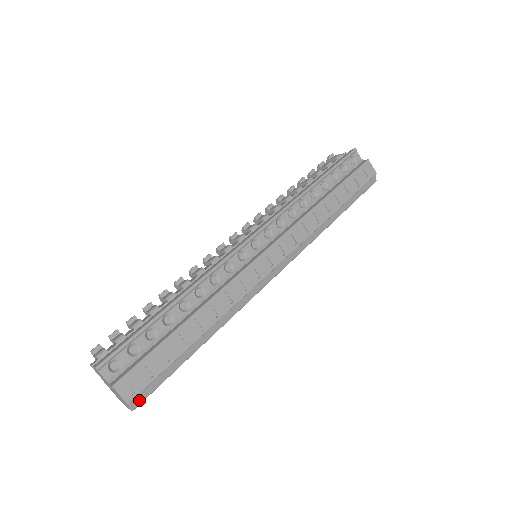
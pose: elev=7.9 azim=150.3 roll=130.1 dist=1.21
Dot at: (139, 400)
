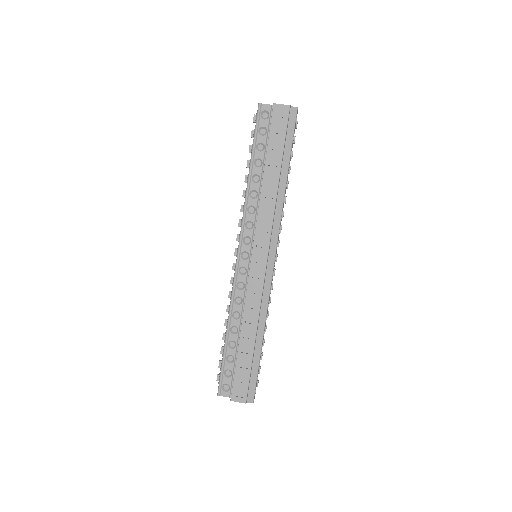
Dot at: (251, 396)
